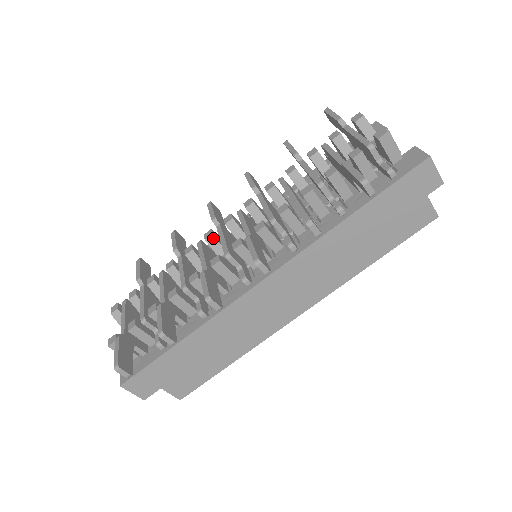
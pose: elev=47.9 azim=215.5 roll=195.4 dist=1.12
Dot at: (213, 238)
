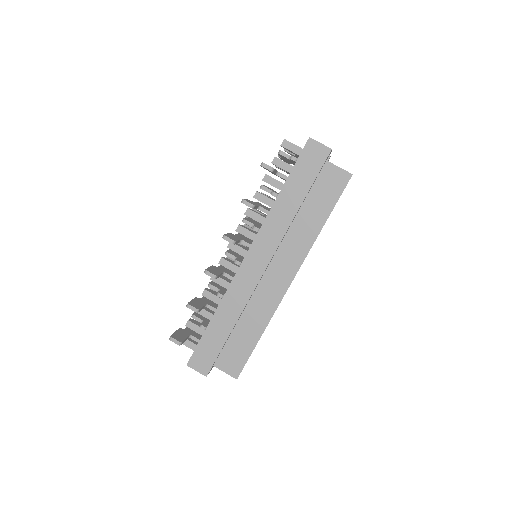
Dot at: occluded
